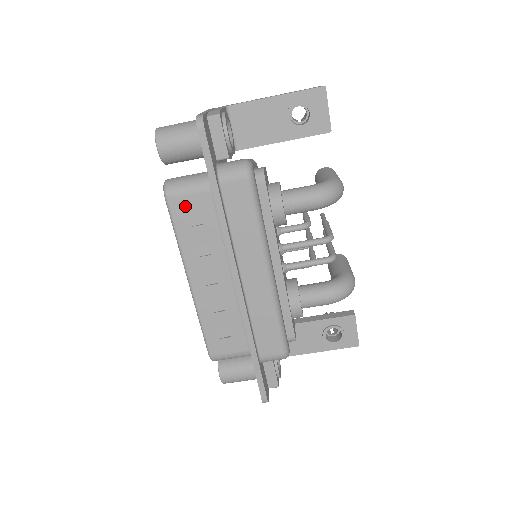
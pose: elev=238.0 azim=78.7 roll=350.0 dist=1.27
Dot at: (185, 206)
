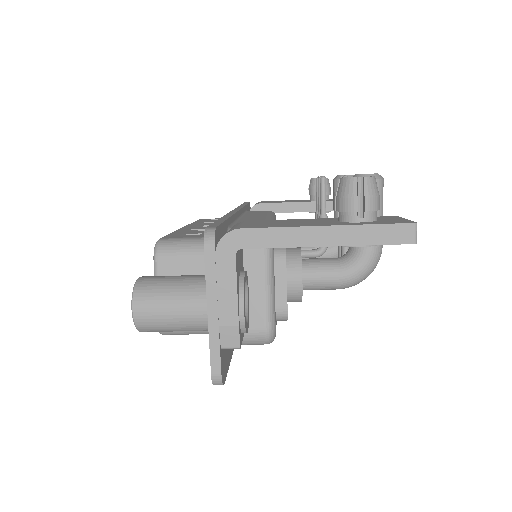
Dot at: occluded
